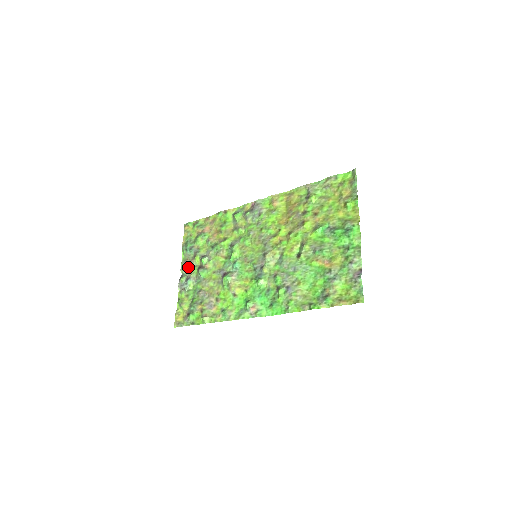
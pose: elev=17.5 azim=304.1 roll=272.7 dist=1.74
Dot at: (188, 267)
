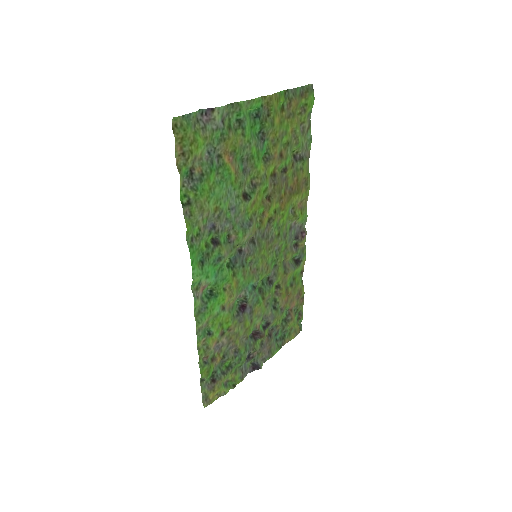
Dot at: (263, 351)
